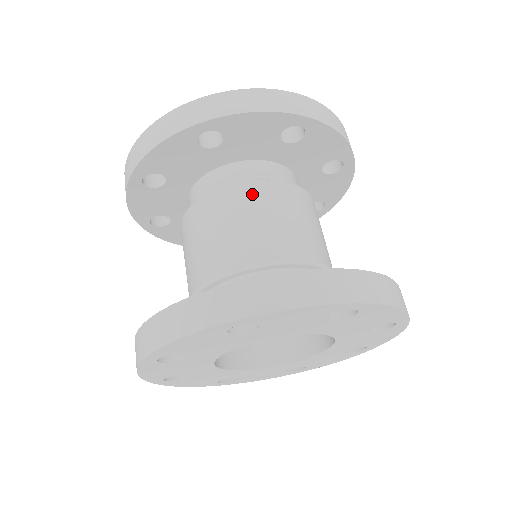
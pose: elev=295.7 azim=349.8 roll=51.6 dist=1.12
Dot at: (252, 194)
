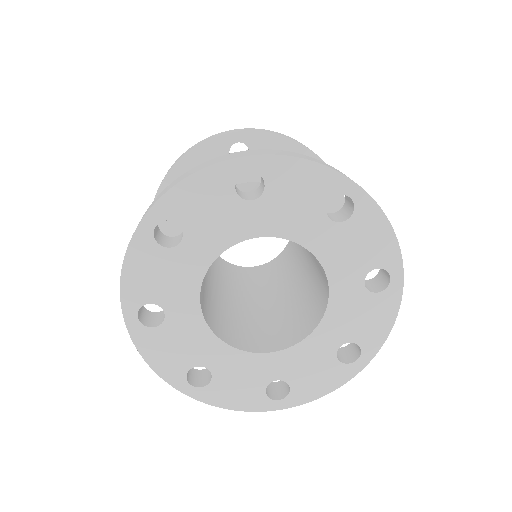
Dot at: occluded
